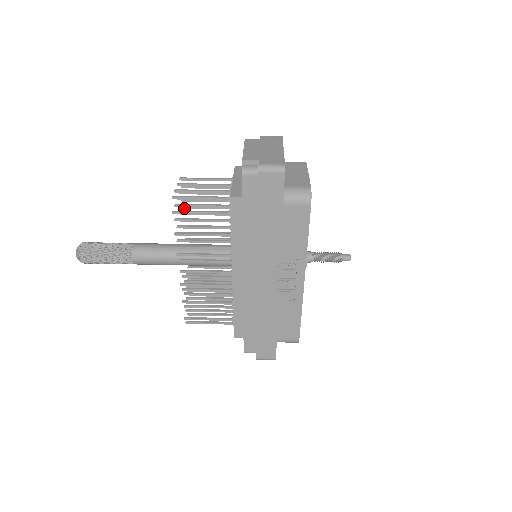
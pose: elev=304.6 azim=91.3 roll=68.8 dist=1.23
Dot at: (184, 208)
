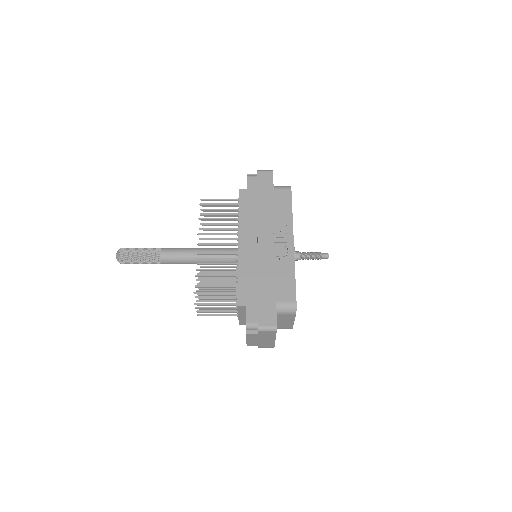
Dot at: occluded
